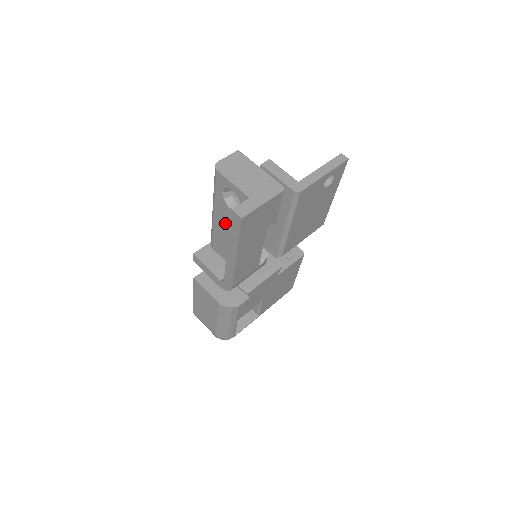
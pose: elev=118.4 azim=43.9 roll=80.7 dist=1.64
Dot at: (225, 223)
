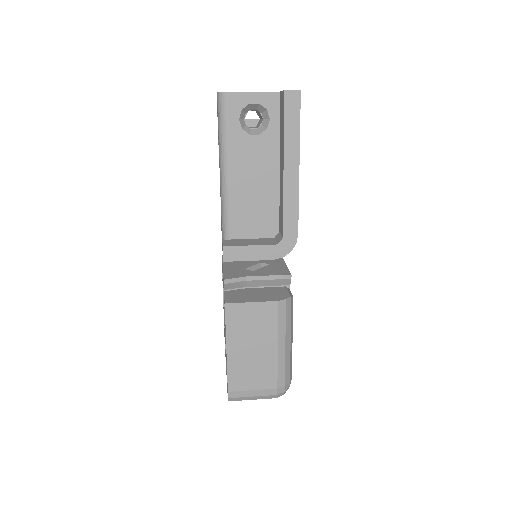
Dot at: (249, 168)
